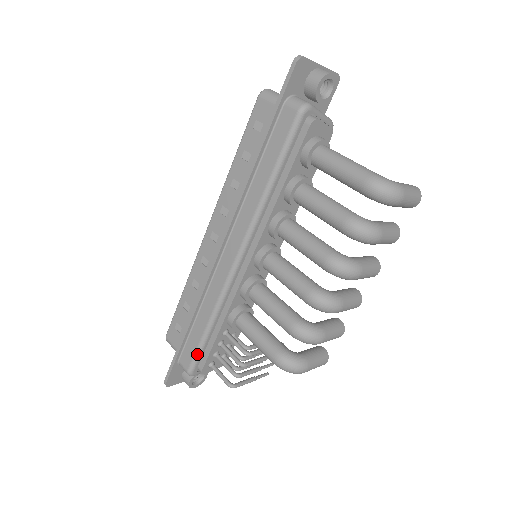
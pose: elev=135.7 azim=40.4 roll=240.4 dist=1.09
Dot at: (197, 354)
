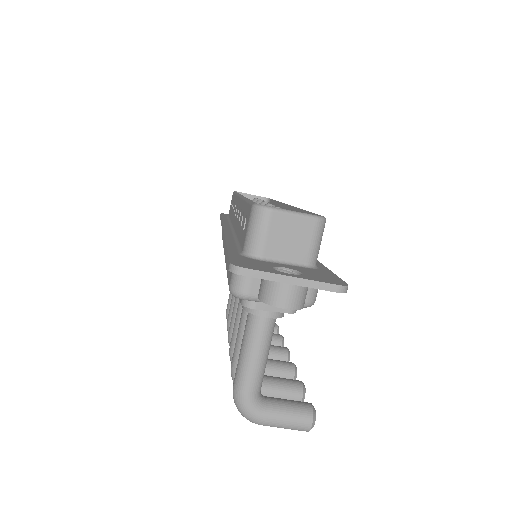
Dot at: occluded
